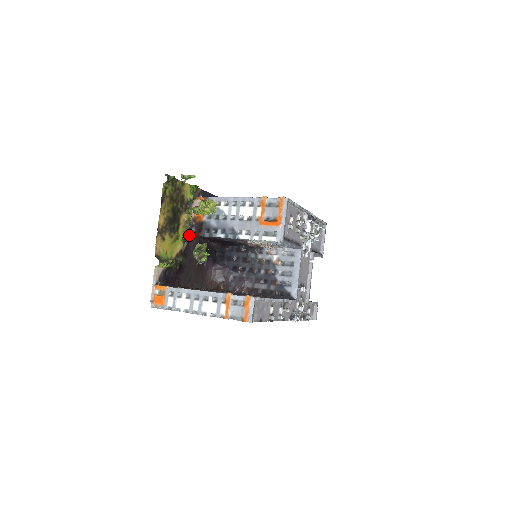
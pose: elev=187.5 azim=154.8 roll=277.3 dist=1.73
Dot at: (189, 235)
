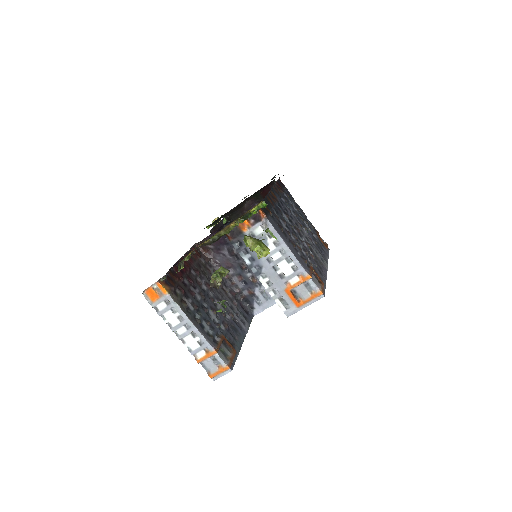
Dot at: occluded
